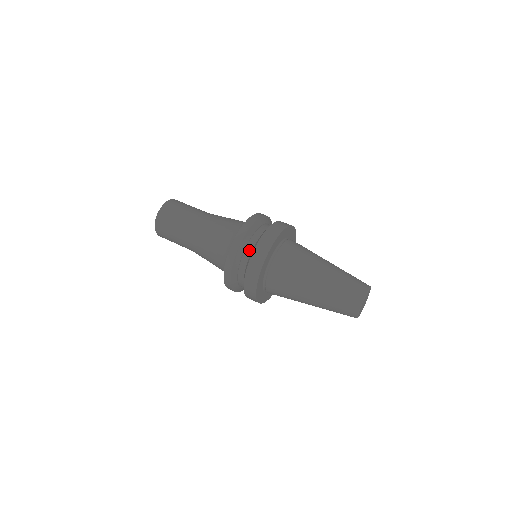
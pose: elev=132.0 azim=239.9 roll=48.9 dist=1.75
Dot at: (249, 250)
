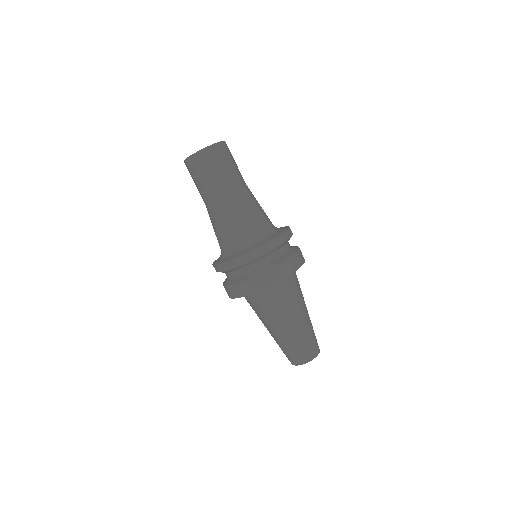
Dot at: (226, 275)
